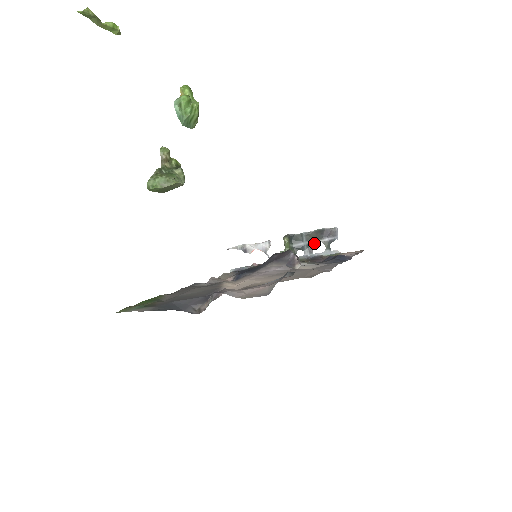
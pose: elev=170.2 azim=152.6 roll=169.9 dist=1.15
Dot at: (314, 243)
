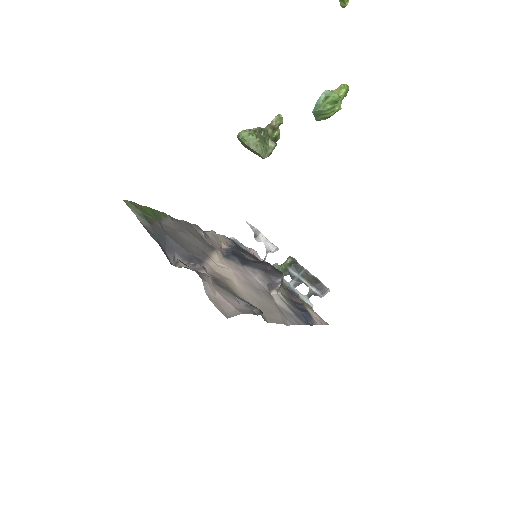
Dot at: (304, 283)
